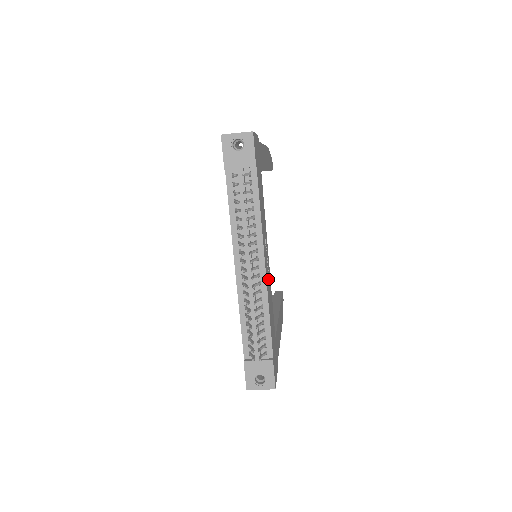
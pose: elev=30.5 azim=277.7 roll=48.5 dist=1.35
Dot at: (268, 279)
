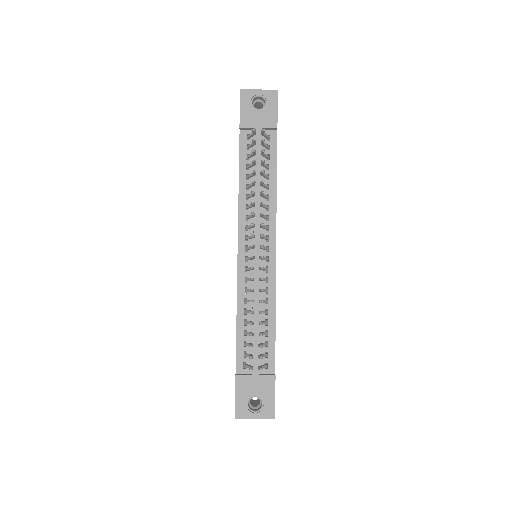
Dot at: occluded
